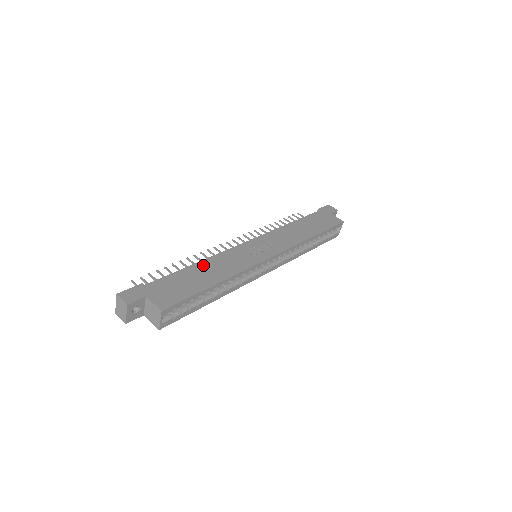
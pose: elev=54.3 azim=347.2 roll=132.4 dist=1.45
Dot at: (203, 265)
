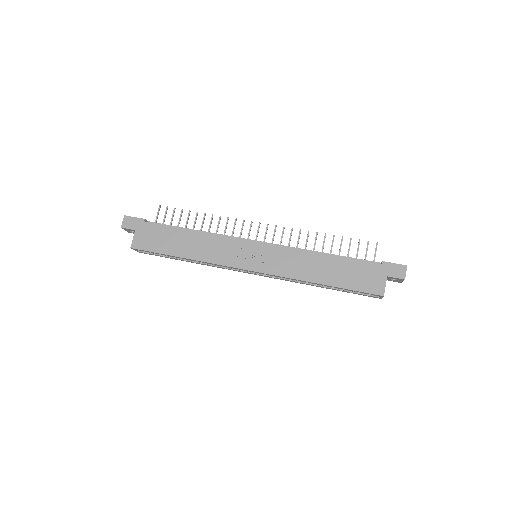
Dot at: (194, 236)
